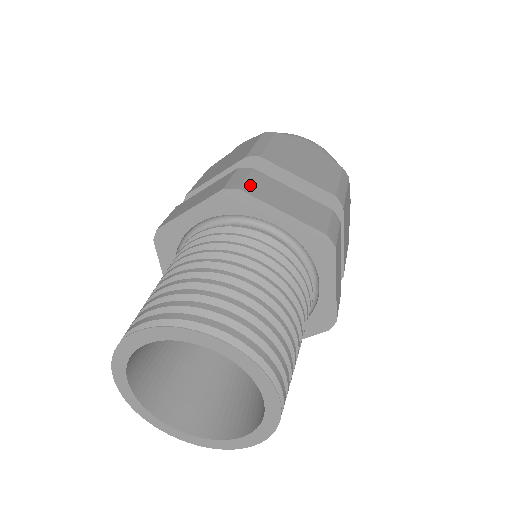
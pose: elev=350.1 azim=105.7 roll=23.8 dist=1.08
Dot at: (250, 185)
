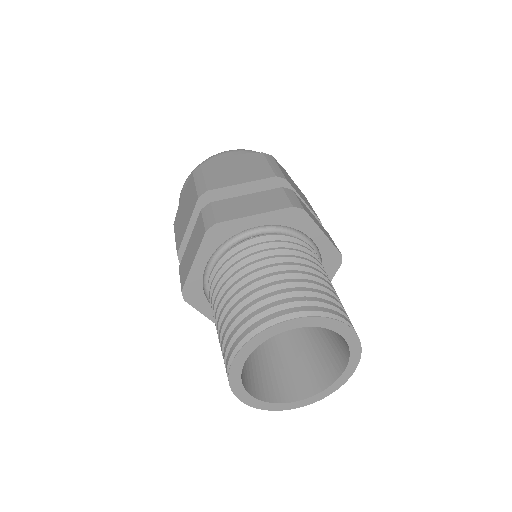
Dot at: (304, 207)
